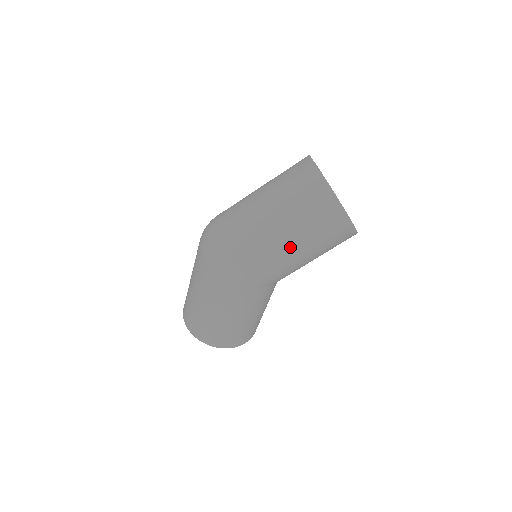
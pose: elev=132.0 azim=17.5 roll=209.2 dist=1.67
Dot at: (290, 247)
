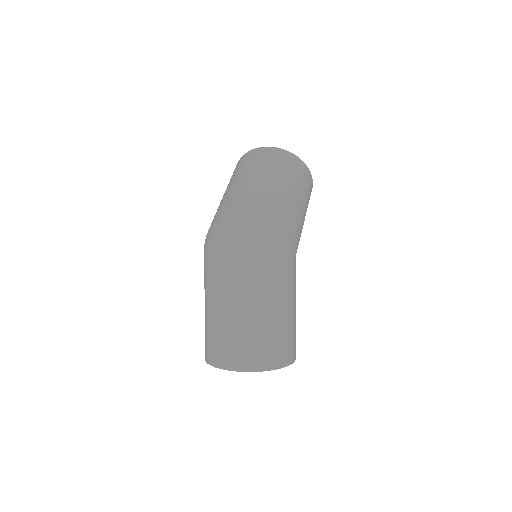
Dot at: (297, 203)
